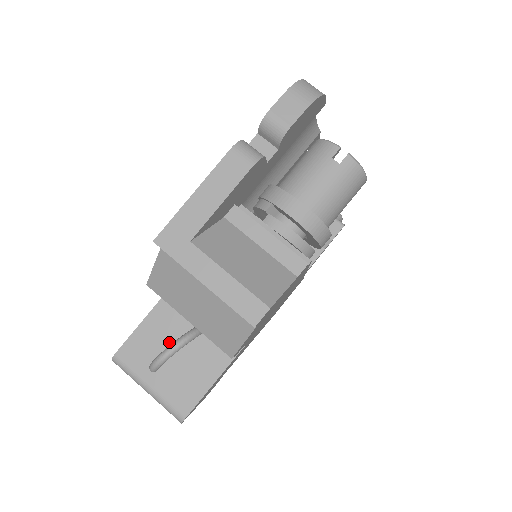
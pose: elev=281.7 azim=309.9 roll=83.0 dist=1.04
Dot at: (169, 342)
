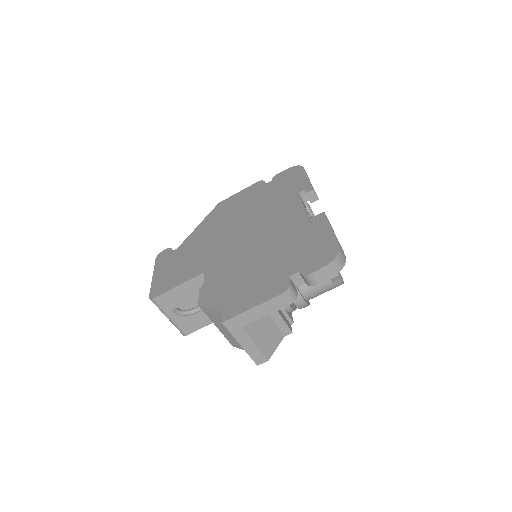
Dot at: (189, 301)
